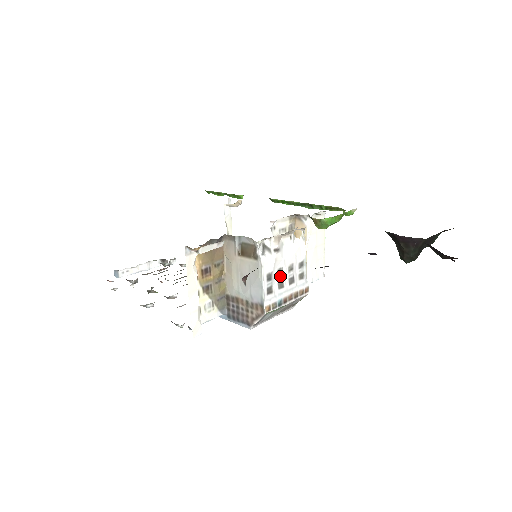
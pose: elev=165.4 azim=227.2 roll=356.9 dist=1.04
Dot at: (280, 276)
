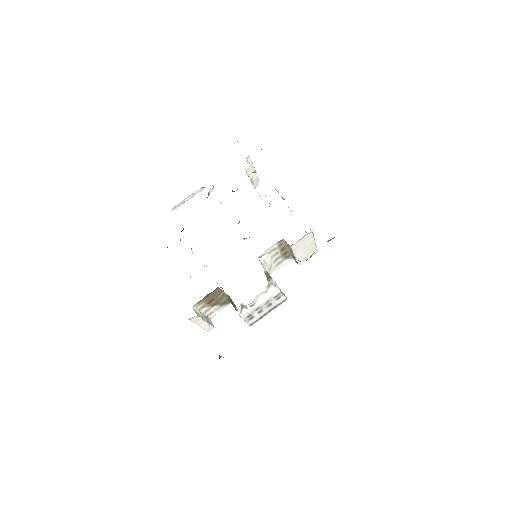
Dot at: (259, 309)
